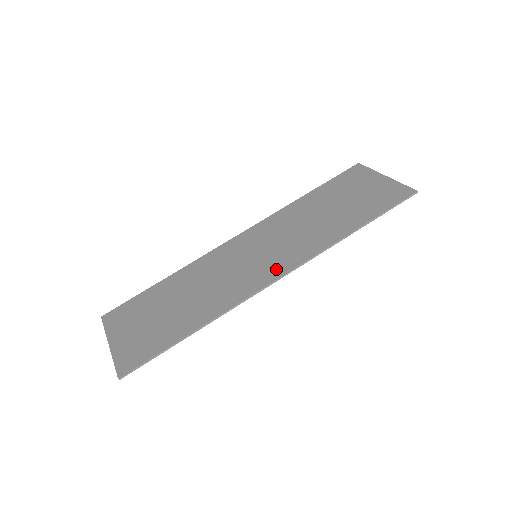
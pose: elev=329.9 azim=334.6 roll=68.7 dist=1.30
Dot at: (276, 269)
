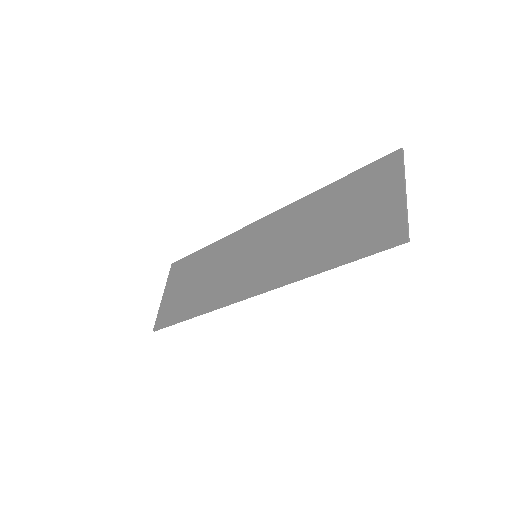
Dot at: (254, 284)
